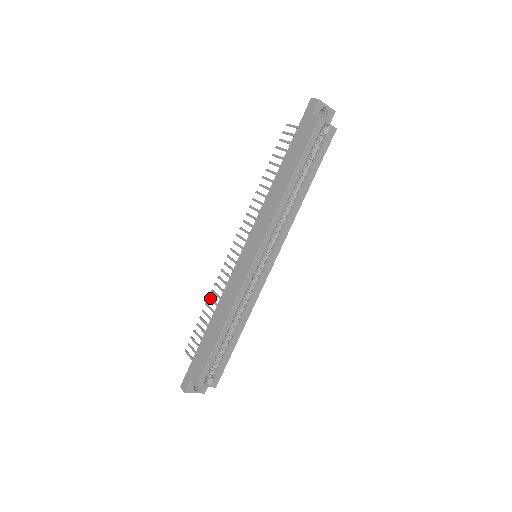
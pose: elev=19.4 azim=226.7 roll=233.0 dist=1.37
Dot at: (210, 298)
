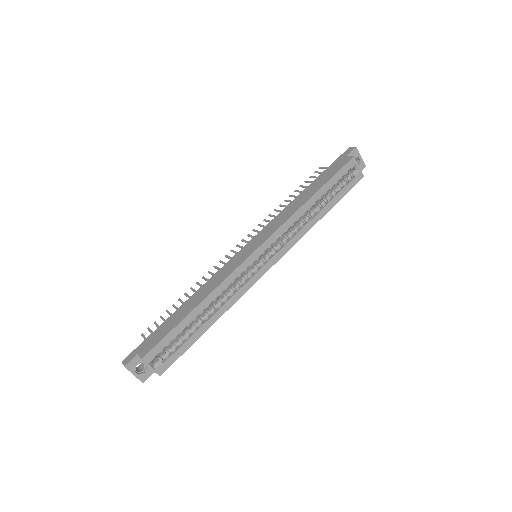
Dot at: (192, 288)
